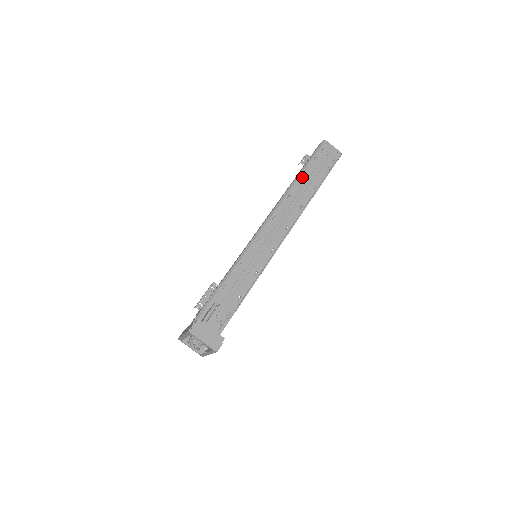
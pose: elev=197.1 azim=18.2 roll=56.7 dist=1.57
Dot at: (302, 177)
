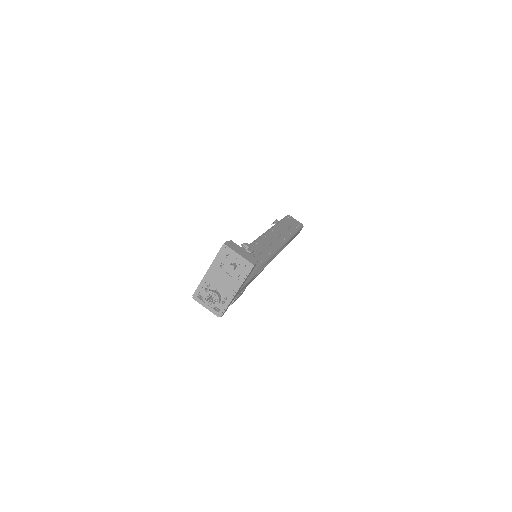
Dot at: (279, 225)
